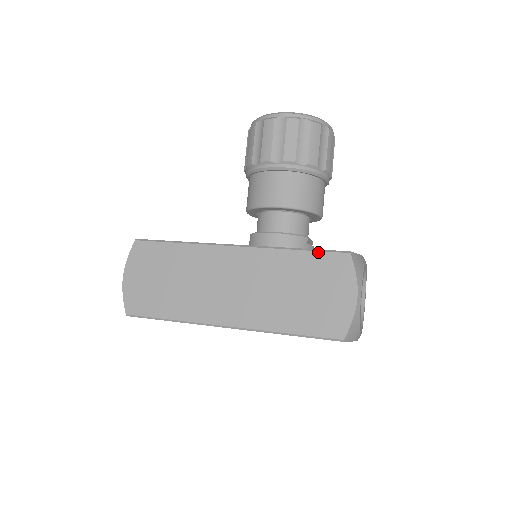
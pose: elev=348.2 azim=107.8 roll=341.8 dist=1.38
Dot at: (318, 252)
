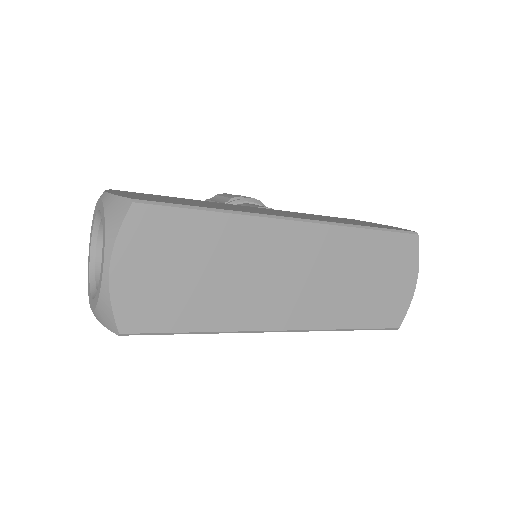
Dot at: occluded
